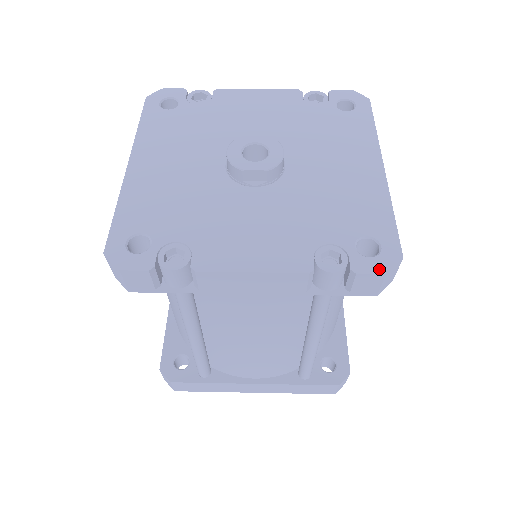
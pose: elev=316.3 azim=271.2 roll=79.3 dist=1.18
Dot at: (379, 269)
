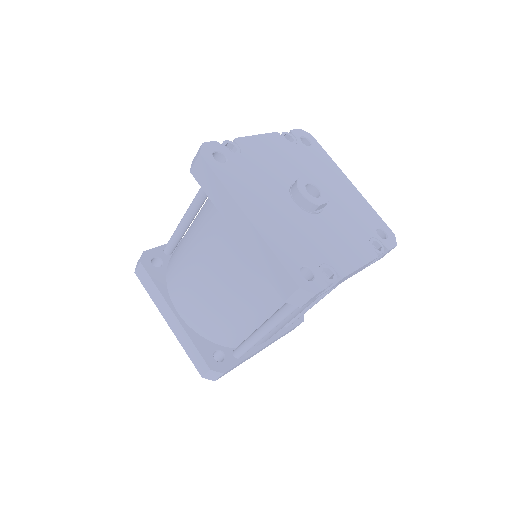
Dot at: (394, 244)
